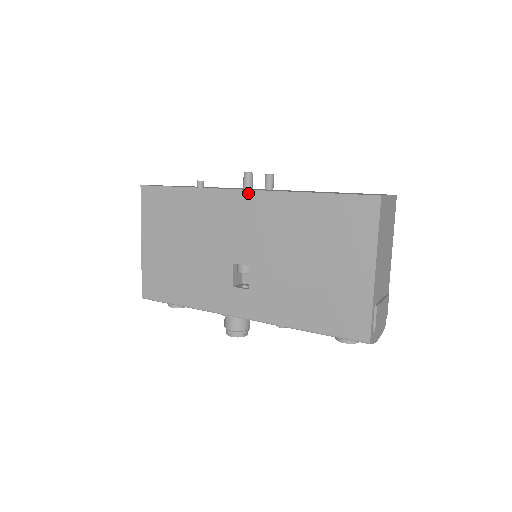
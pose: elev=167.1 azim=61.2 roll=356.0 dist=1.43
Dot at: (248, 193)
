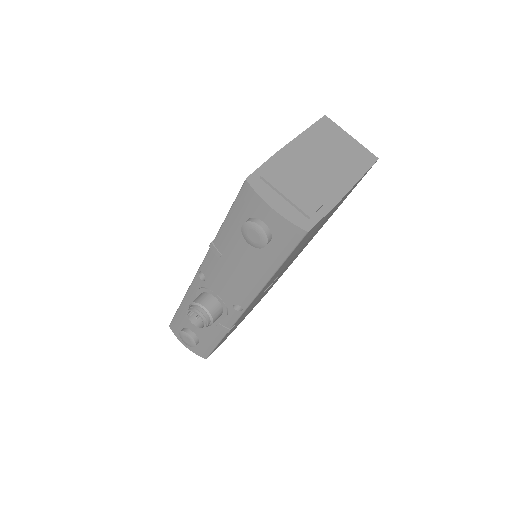
Dot at: occluded
